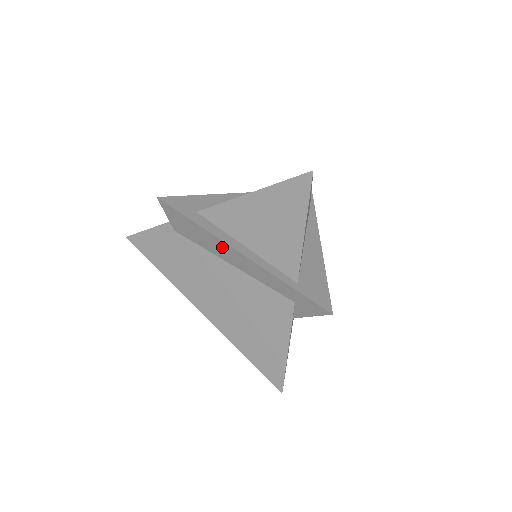
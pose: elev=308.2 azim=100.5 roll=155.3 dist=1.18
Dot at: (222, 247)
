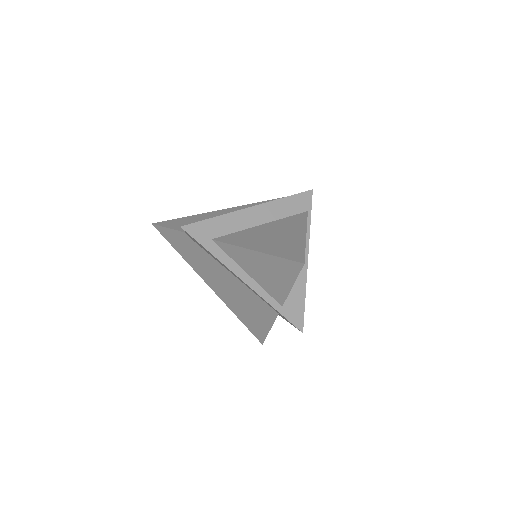
Dot at: (229, 270)
